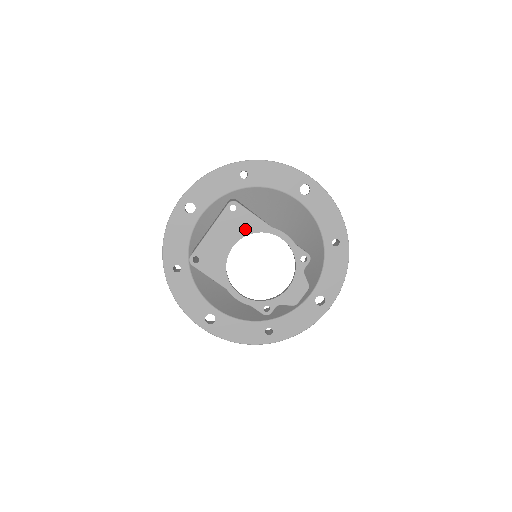
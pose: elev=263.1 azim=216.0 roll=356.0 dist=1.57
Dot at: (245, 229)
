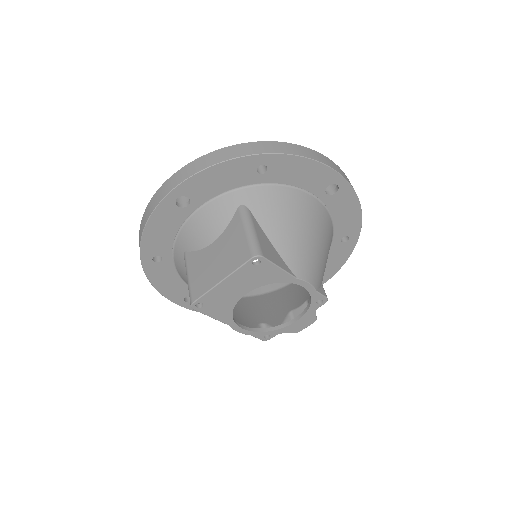
Dot at: (265, 280)
